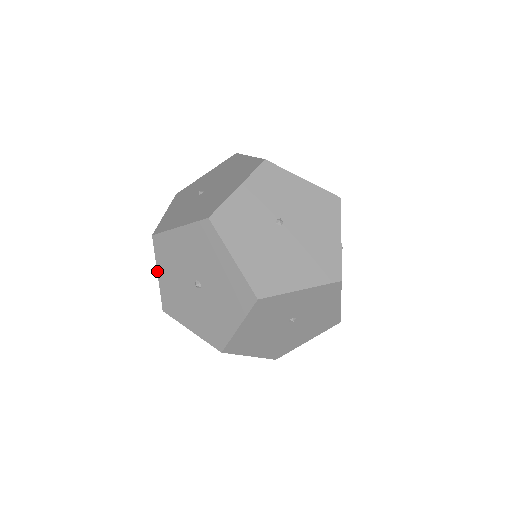
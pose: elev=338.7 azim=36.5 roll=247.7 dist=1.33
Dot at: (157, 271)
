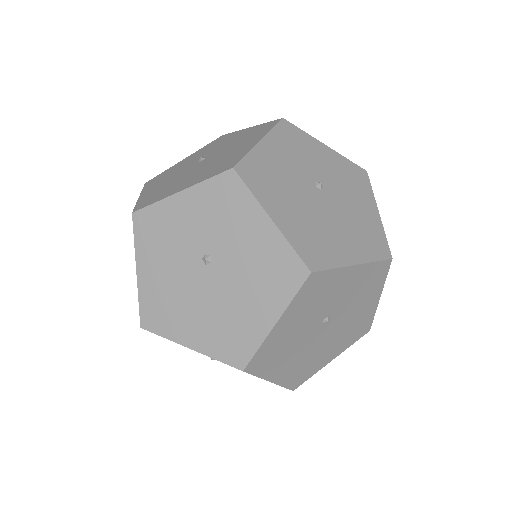
Dot at: occluded
